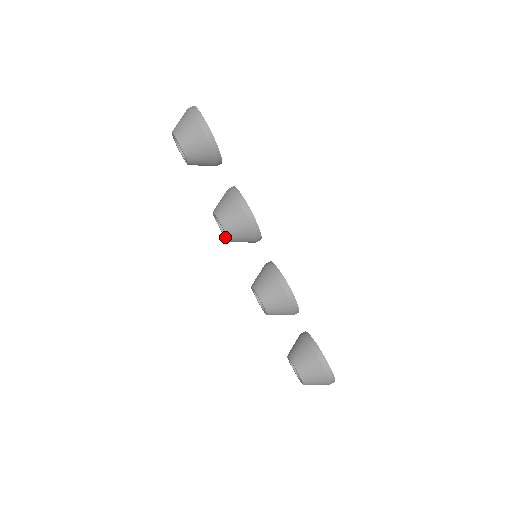
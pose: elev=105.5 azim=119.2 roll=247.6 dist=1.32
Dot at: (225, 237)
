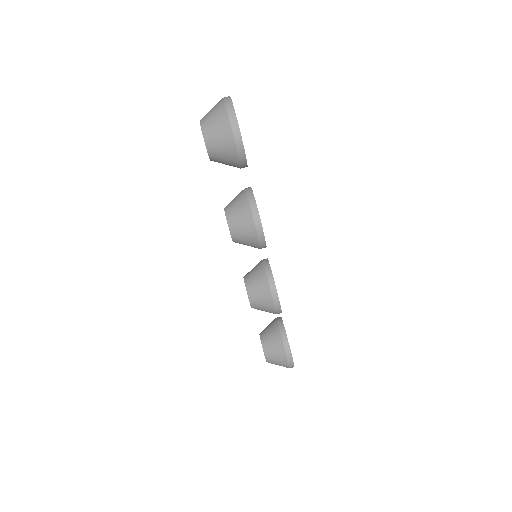
Dot at: occluded
